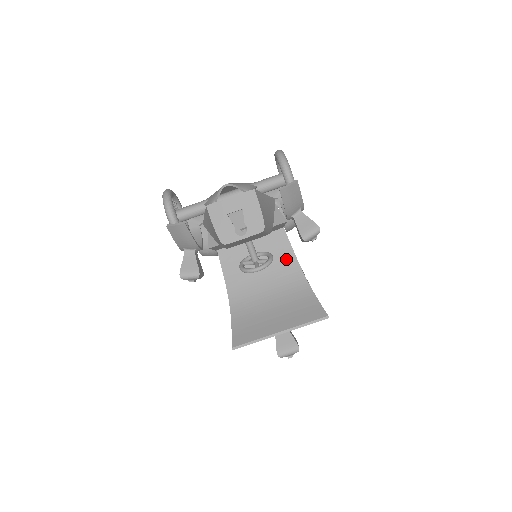
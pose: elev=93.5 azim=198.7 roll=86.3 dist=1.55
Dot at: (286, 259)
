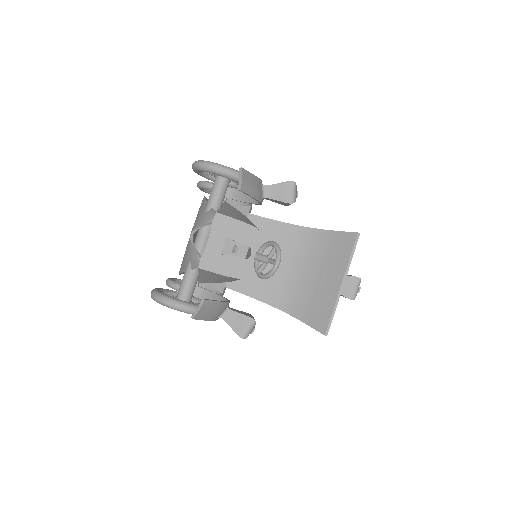
Dot at: (277, 232)
